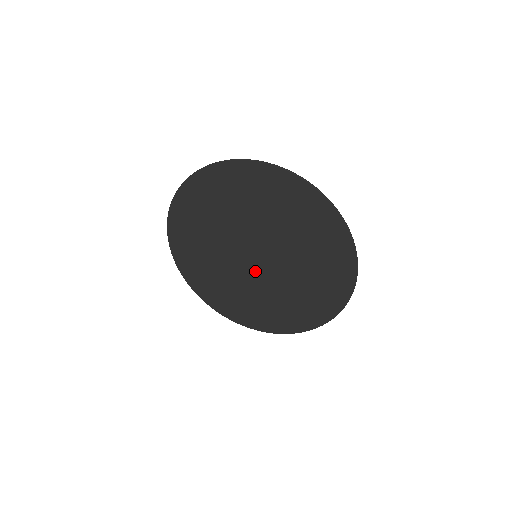
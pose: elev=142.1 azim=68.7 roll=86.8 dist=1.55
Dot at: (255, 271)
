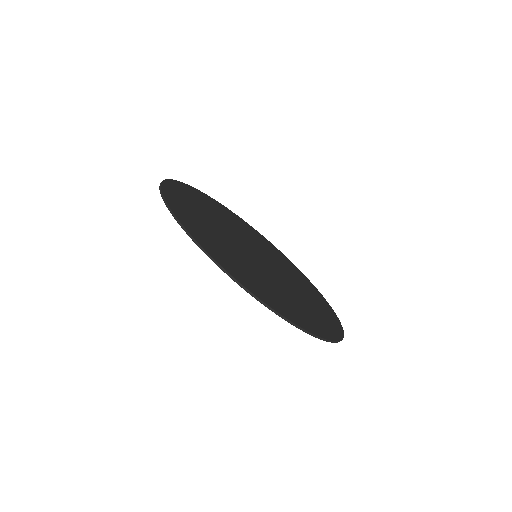
Dot at: occluded
